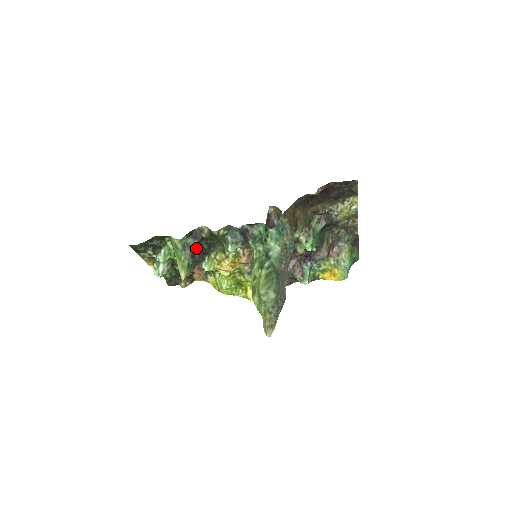
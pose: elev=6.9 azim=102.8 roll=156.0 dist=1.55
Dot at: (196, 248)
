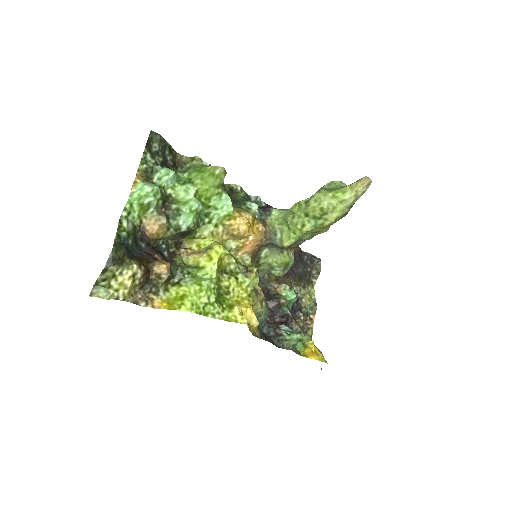
Dot at: occluded
